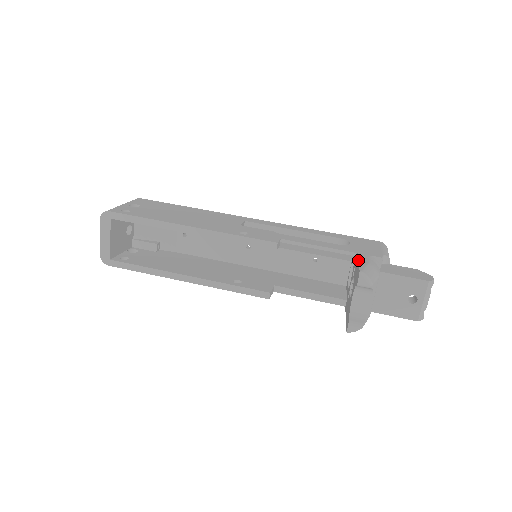
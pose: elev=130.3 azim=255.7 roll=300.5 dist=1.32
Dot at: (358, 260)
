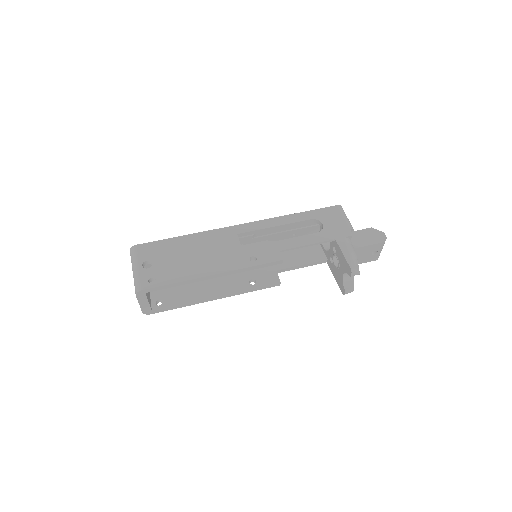
Dot at: (342, 252)
